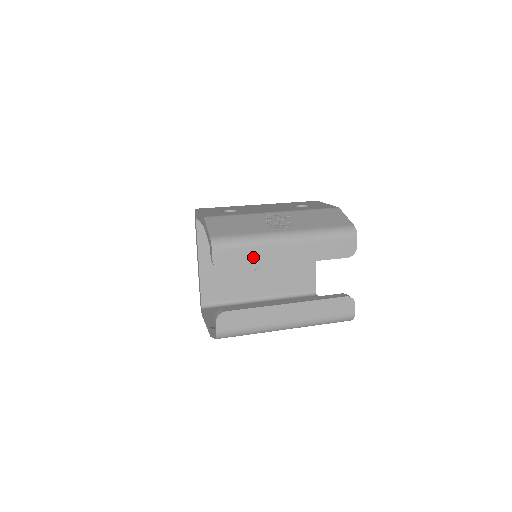
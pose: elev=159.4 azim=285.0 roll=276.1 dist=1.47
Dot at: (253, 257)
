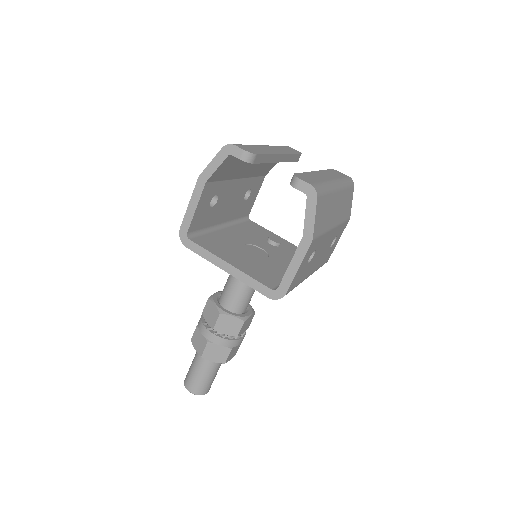
Dot at: (261, 150)
